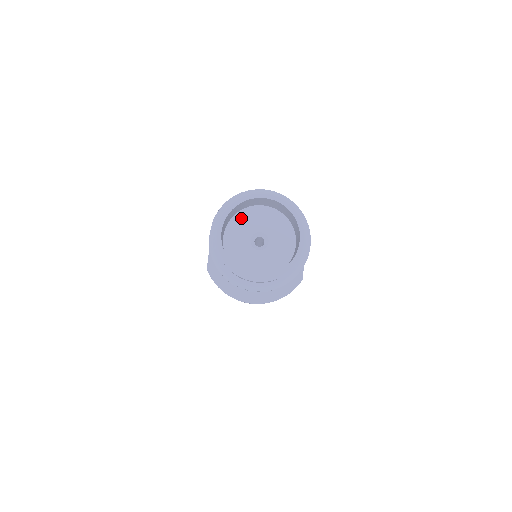
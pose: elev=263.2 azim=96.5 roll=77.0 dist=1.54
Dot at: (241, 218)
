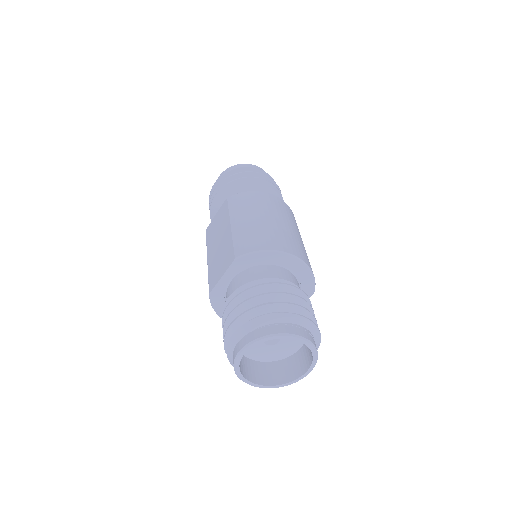
Dot at: occluded
